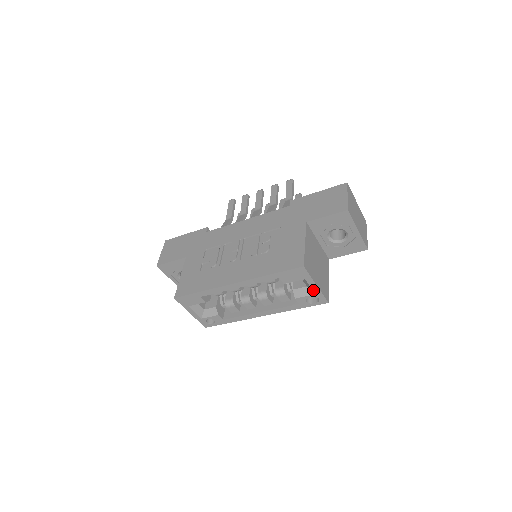
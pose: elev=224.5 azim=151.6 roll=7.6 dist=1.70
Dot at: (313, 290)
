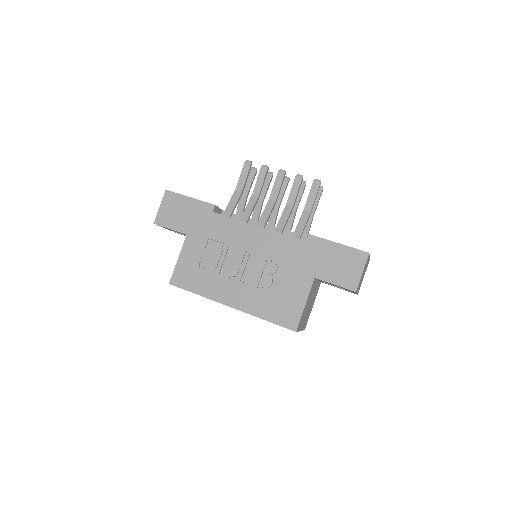
Dot at: occluded
